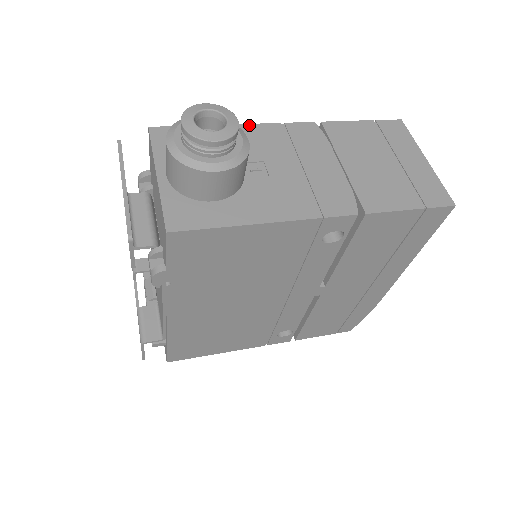
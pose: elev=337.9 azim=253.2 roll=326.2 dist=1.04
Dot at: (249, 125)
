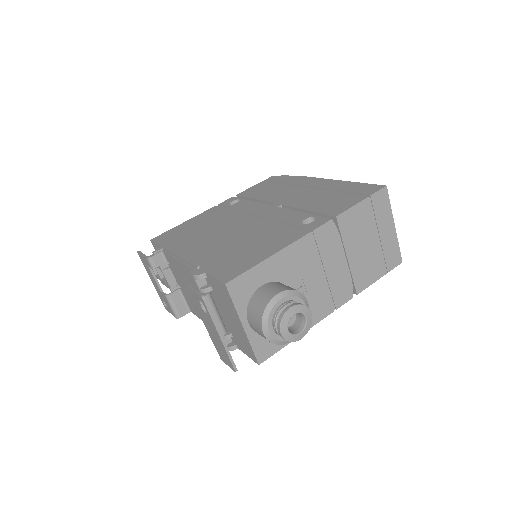
Dot at: (290, 246)
